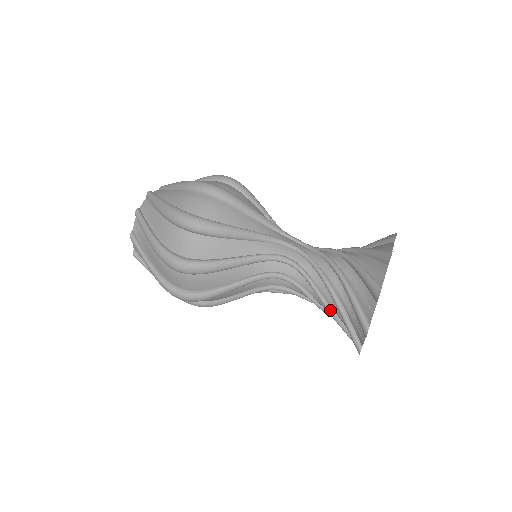
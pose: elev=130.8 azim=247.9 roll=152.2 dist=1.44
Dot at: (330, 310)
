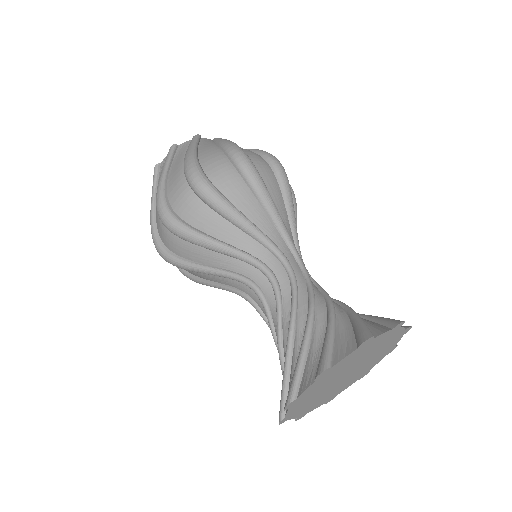
Dot at: (291, 341)
